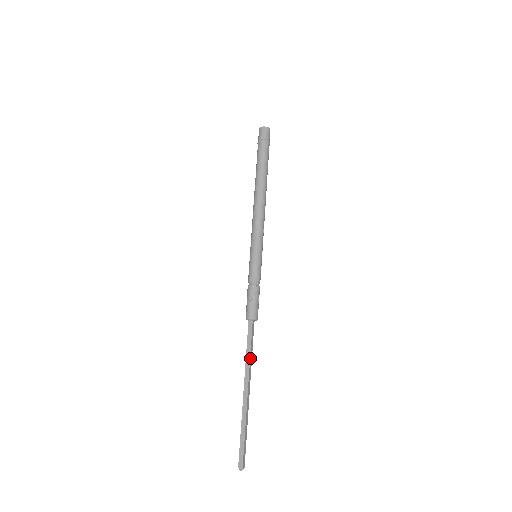
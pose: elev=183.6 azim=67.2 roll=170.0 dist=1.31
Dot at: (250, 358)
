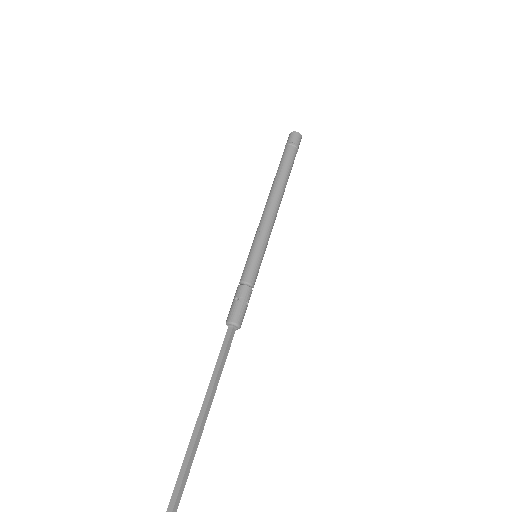
Dot at: (218, 371)
